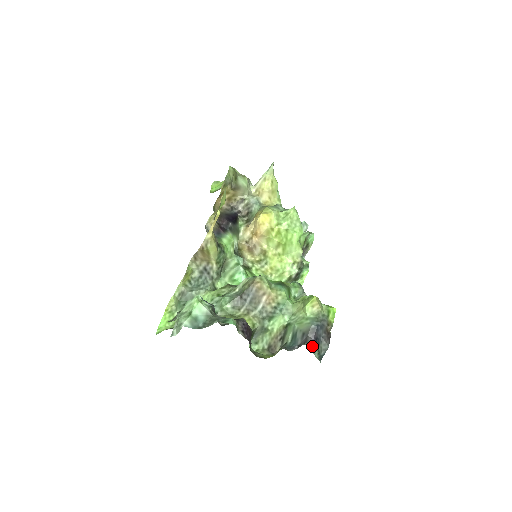
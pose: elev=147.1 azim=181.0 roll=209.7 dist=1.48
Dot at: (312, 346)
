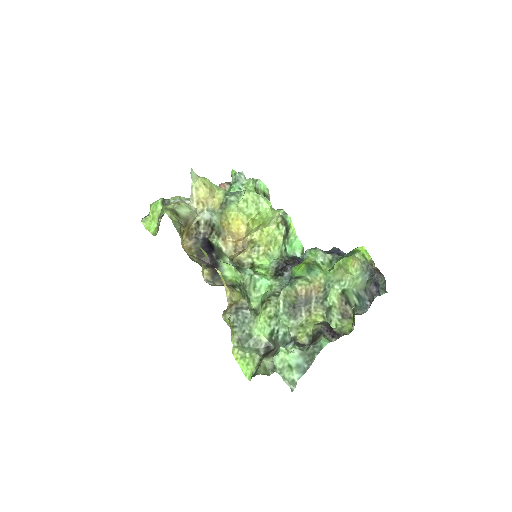
Dot at: (378, 292)
